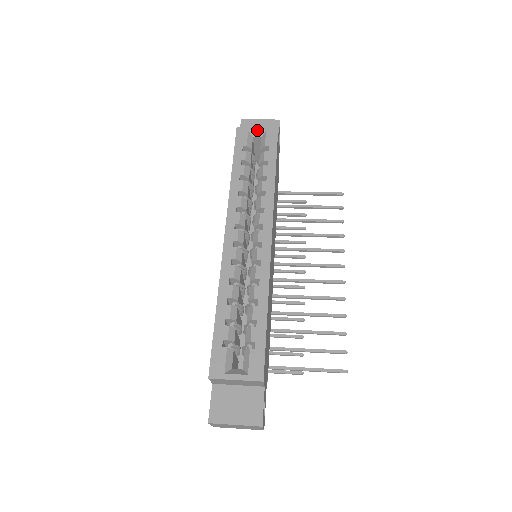
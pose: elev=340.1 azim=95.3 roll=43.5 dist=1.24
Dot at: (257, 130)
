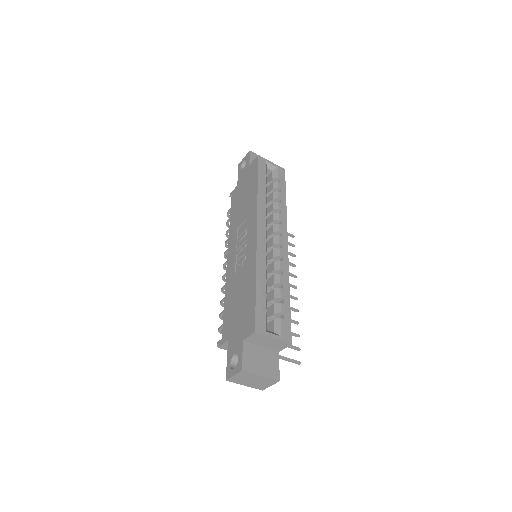
Dot at: (272, 164)
